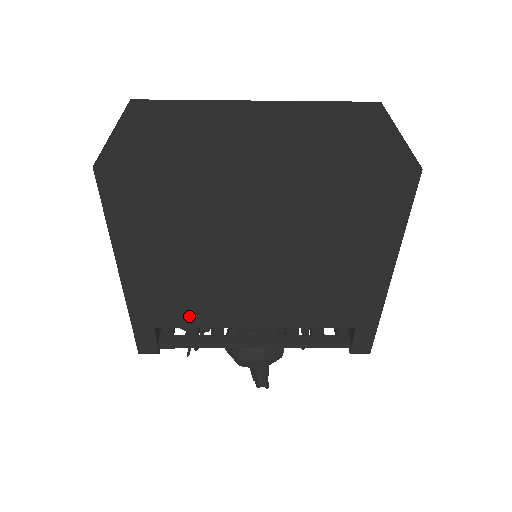
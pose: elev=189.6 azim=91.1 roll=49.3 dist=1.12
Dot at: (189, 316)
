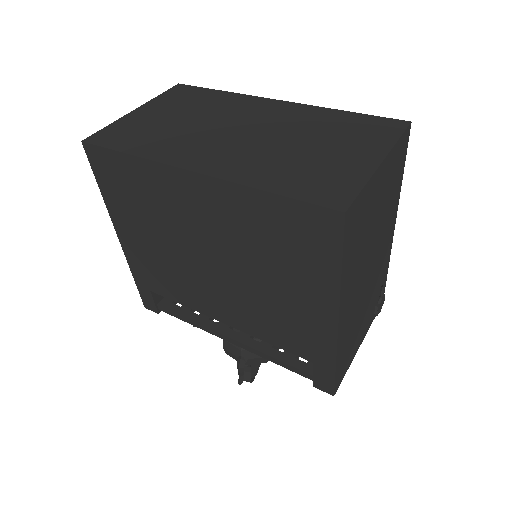
Dot at: (172, 290)
